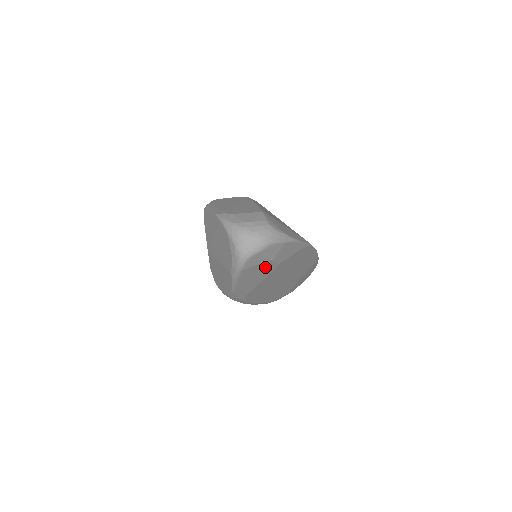
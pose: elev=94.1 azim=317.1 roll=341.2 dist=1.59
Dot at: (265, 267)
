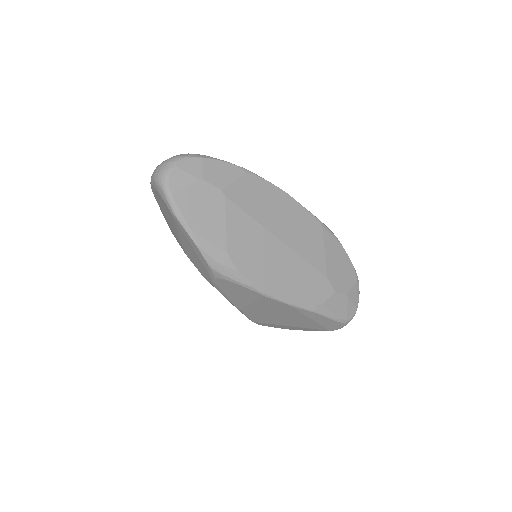
Dot at: (204, 194)
